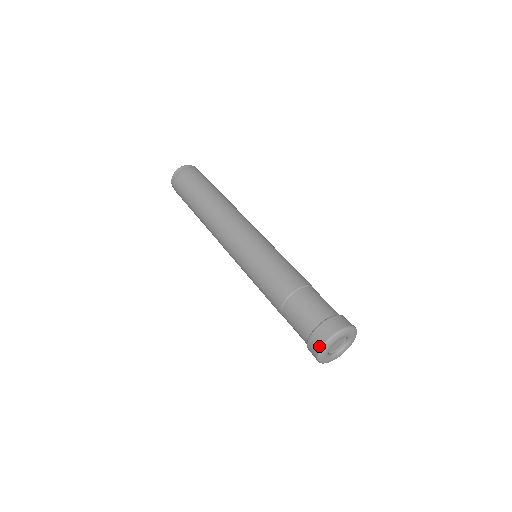
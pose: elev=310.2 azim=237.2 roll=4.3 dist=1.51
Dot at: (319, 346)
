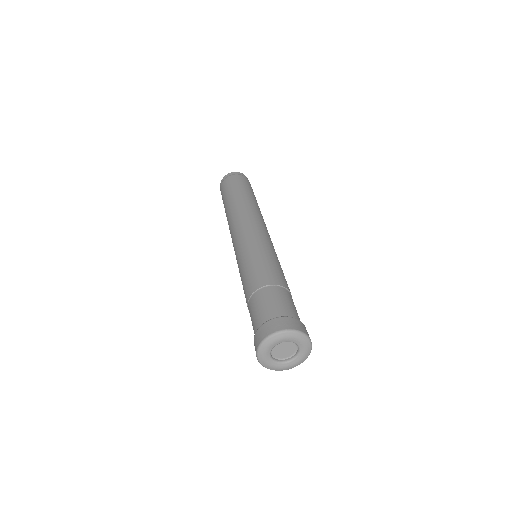
Dot at: (263, 337)
